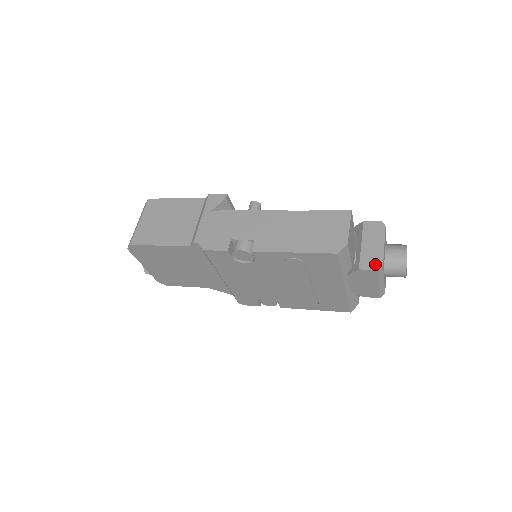
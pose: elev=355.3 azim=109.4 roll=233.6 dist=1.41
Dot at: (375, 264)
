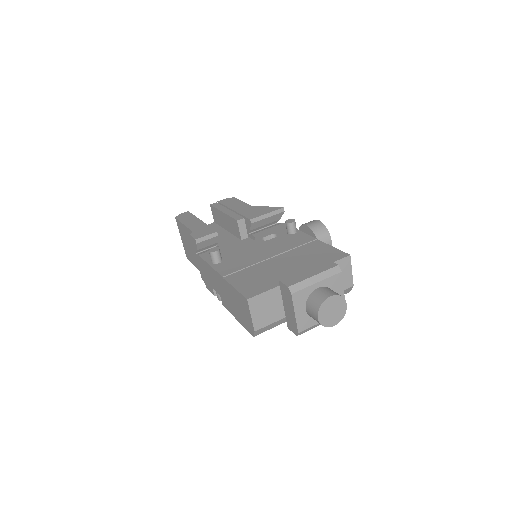
Dot at: (294, 330)
